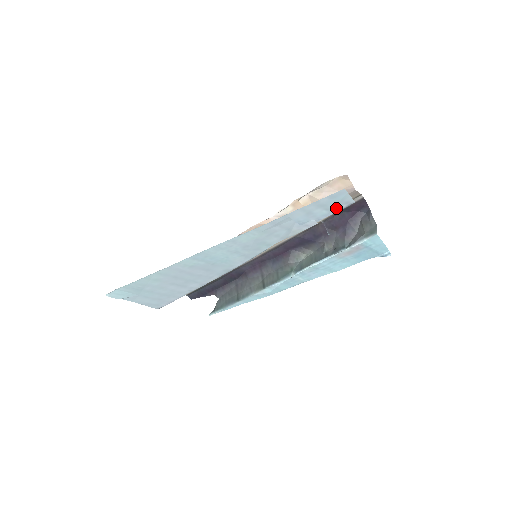
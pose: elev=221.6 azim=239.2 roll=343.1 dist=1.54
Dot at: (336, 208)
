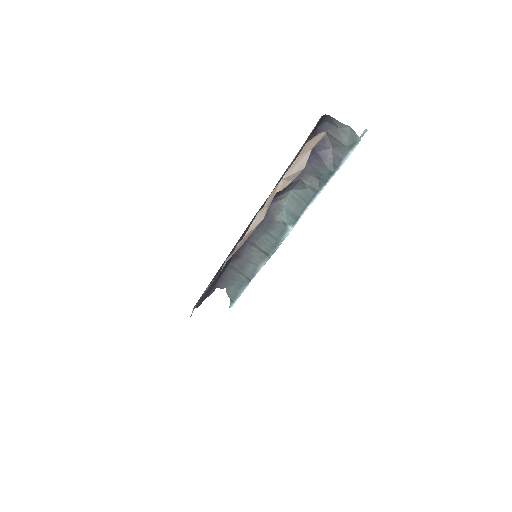
Dot at: occluded
